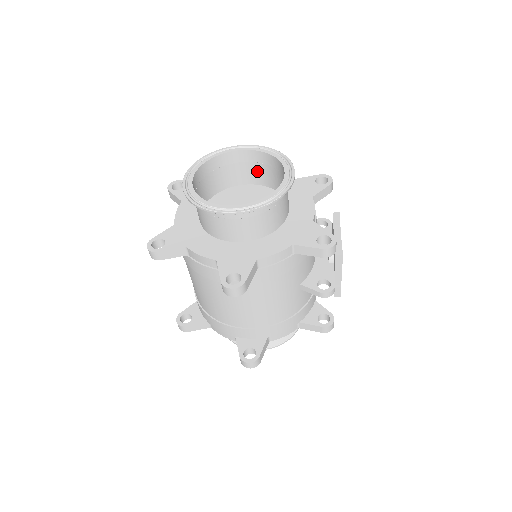
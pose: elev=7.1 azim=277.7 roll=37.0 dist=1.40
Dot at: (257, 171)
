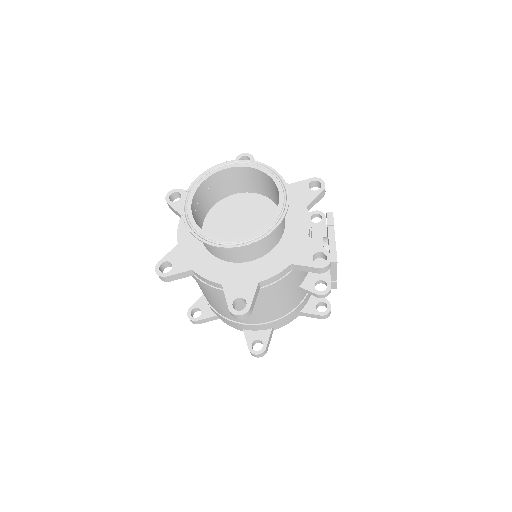
Dot at: (251, 182)
